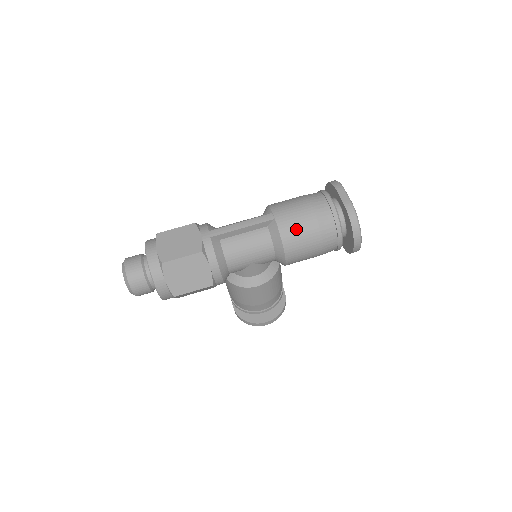
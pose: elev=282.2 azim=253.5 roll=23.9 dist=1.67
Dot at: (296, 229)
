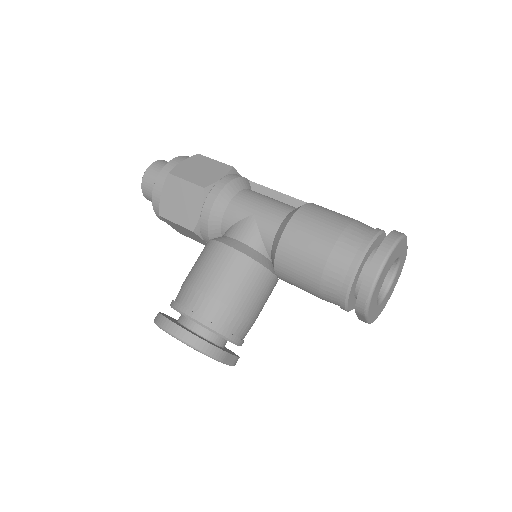
Dot at: (327, 210)
